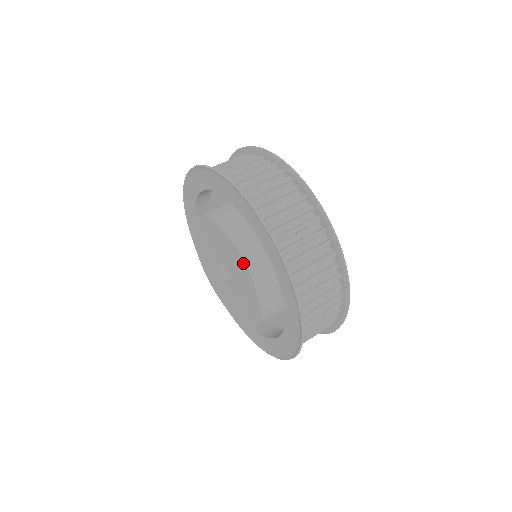
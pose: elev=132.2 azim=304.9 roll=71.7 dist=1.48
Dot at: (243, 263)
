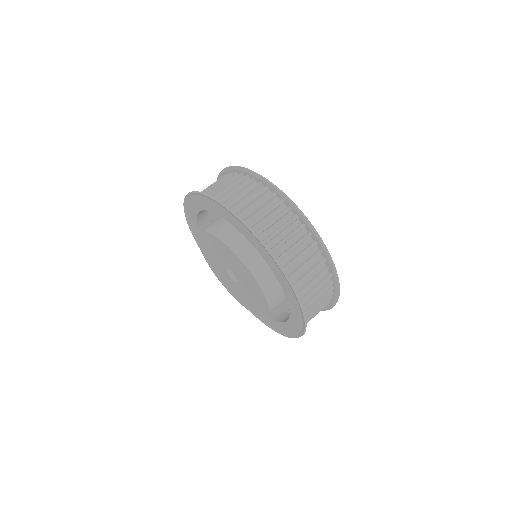
Dot at: (239, 261)
